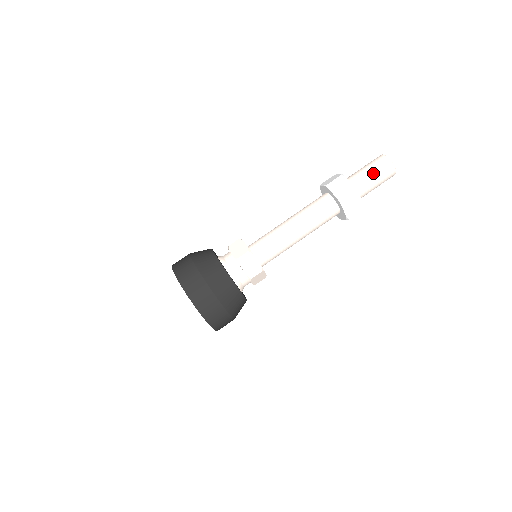
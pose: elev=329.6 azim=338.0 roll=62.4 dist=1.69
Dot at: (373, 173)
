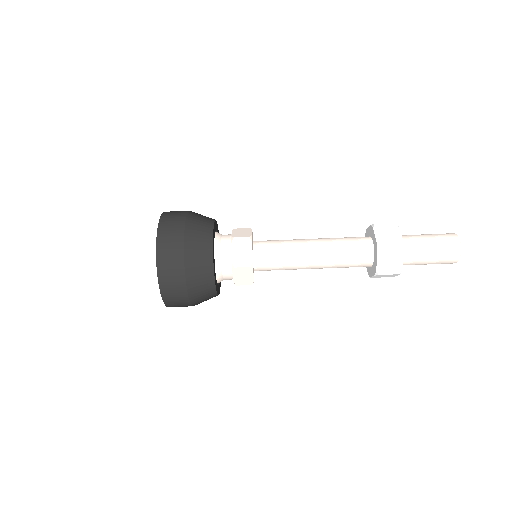
Dot at: (433, 257)
